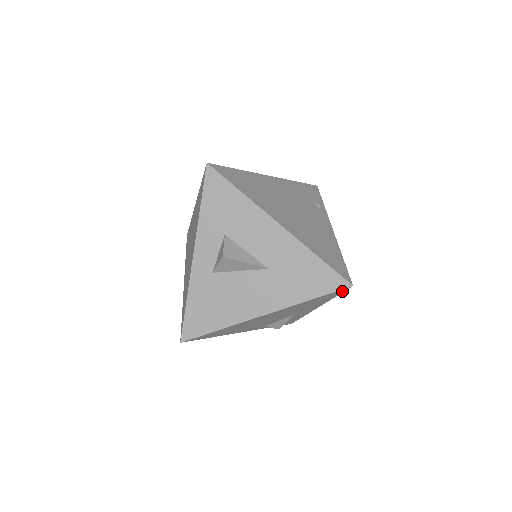
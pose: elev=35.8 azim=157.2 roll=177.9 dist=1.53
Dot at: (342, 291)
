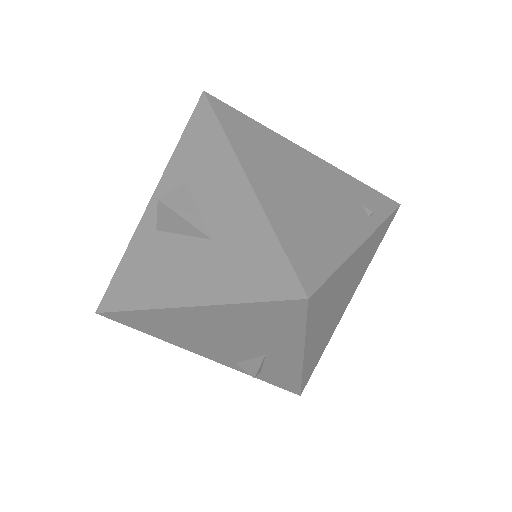
Dot at: (301, 311)
